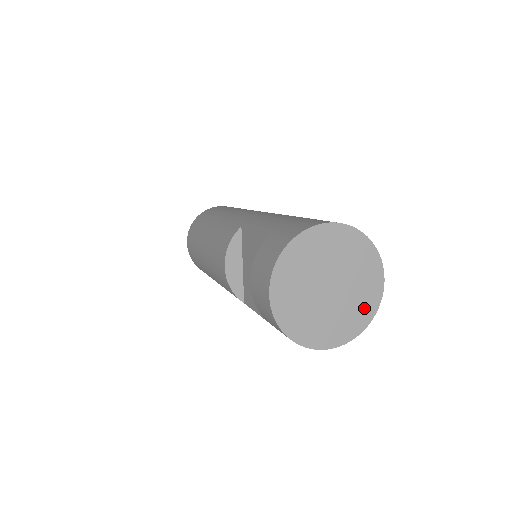
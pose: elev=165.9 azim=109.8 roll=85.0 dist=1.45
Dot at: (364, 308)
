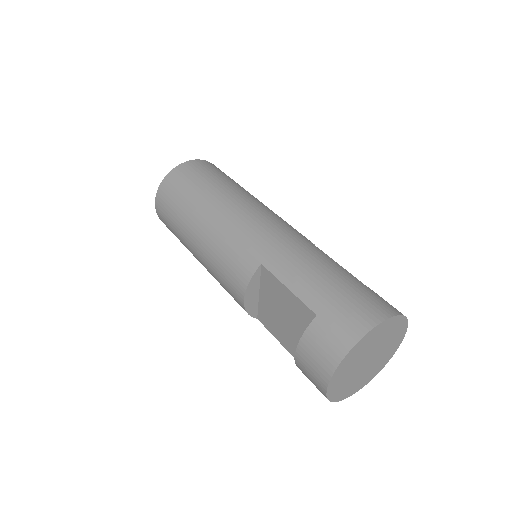
Dot at: (386, 358)
